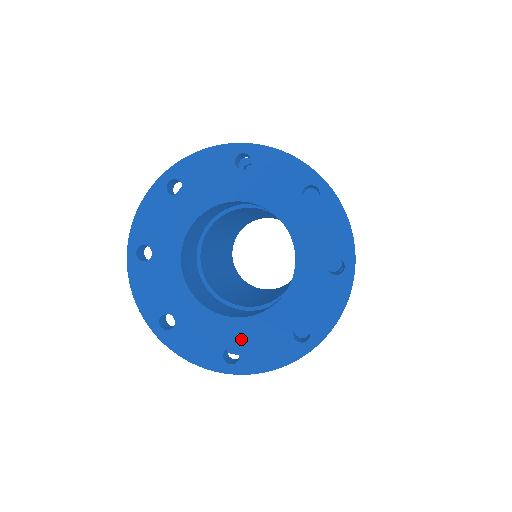
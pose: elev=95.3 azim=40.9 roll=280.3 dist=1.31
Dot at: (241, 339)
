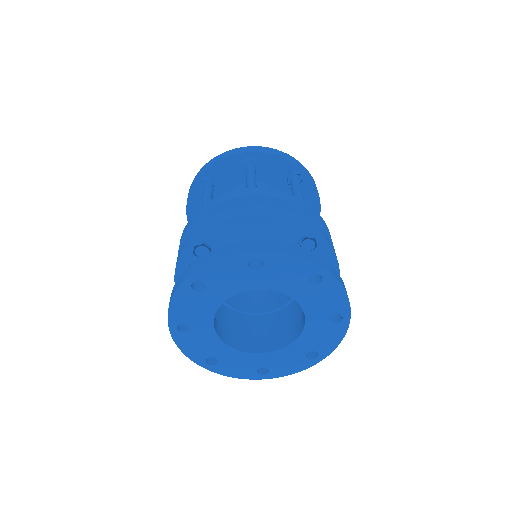
Dot at: (308, 346)
